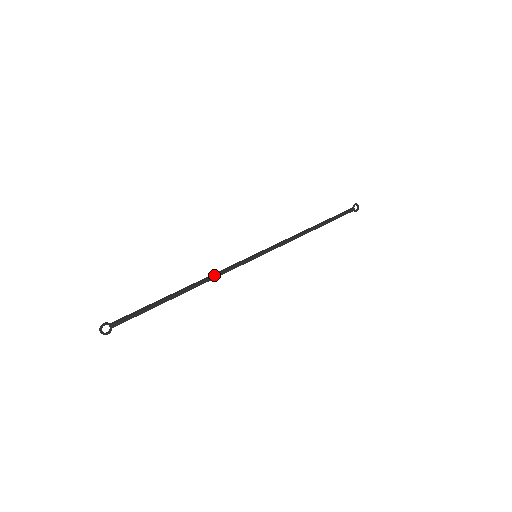
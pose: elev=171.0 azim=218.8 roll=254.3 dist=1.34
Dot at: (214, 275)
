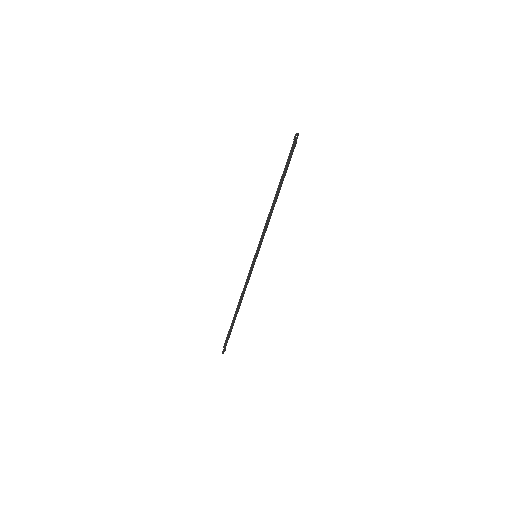
Dot at: (245, 290)
